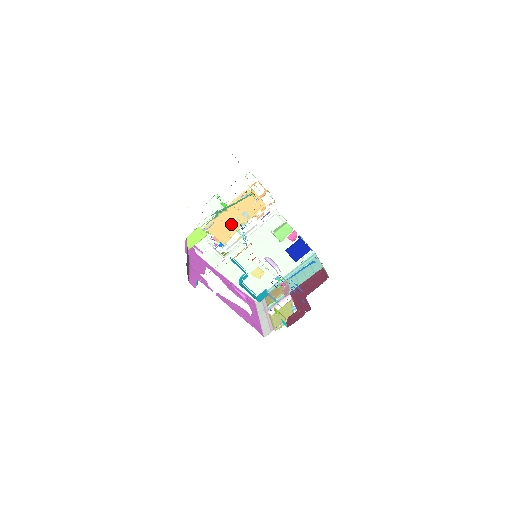
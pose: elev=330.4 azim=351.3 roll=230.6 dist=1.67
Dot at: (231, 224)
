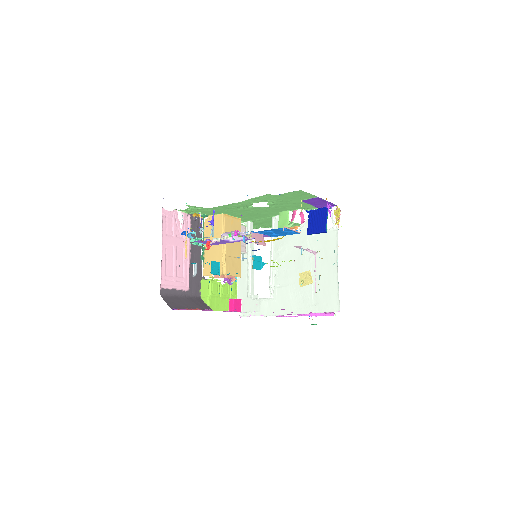
Dot at: (216, 253)
